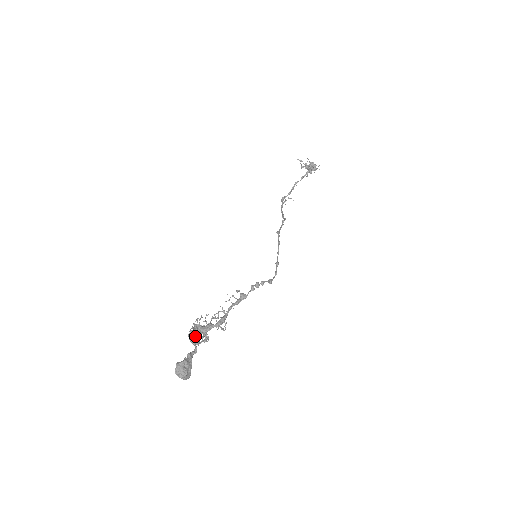
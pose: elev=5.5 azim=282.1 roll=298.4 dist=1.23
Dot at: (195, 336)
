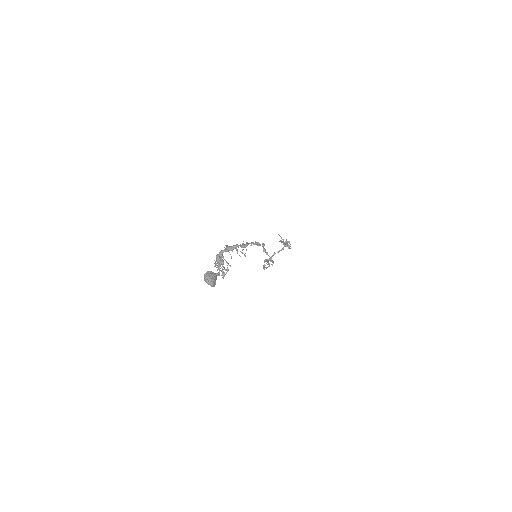
Dot at: (222, 256)
